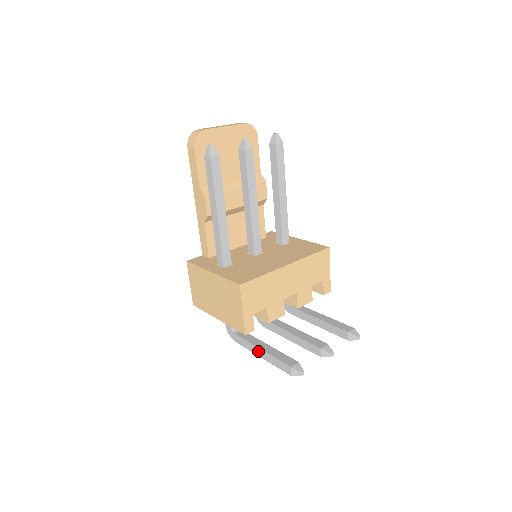
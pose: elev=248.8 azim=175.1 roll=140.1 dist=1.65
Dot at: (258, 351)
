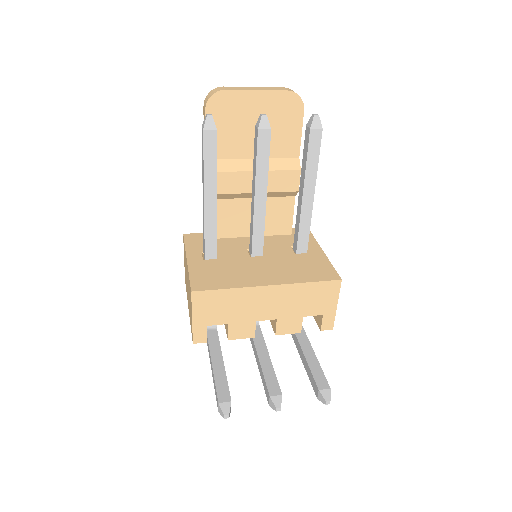
Dot at: (211, 363)
